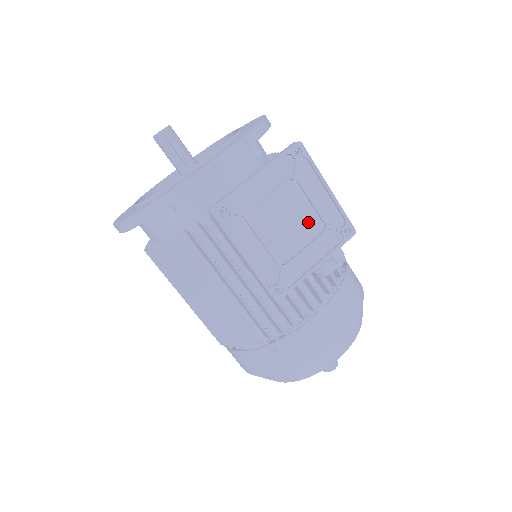
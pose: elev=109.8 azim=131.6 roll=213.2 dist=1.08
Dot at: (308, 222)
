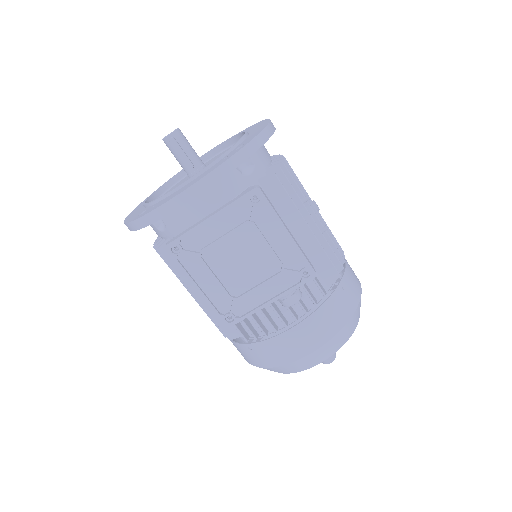
Dot at: (264, 262)
